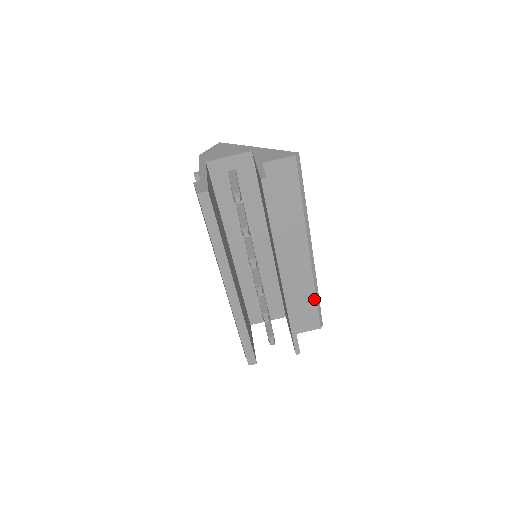
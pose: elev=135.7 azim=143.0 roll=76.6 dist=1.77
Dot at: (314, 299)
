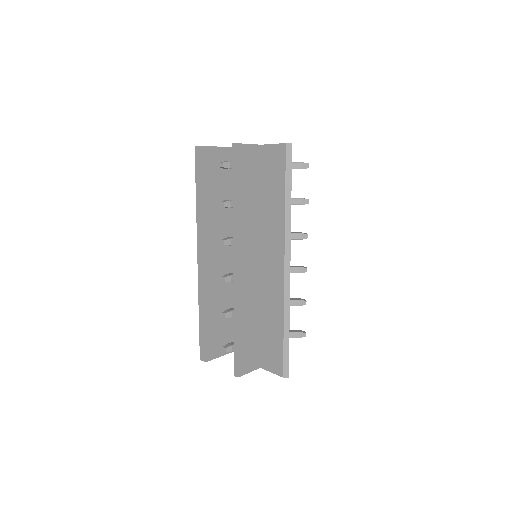
Dot at: (282, 330)
